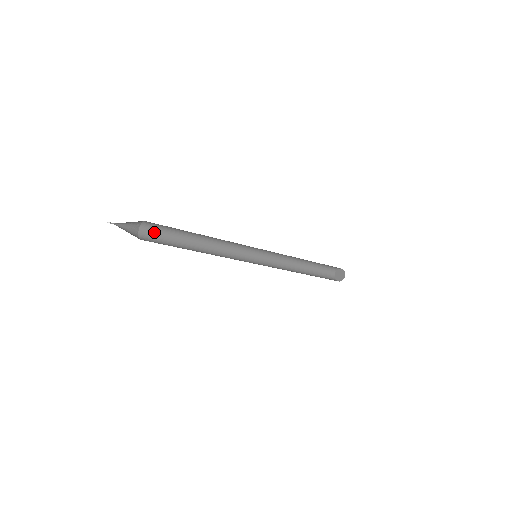
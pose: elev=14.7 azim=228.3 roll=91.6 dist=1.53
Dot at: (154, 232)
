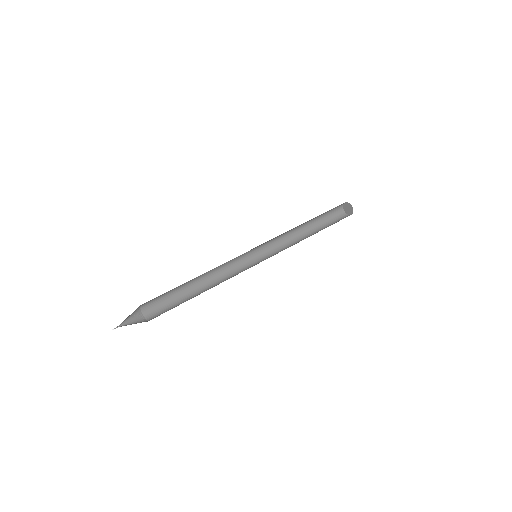
Dot at: (155, 302)
